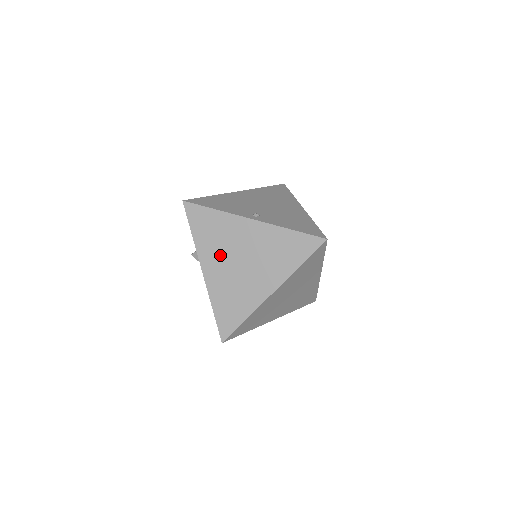
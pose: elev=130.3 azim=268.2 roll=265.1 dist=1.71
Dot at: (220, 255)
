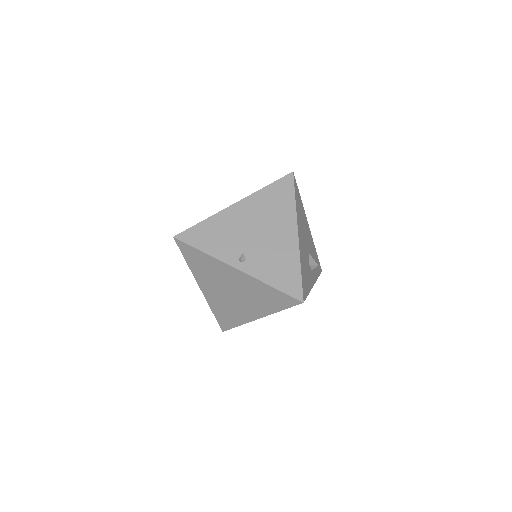
Dot at: (212, 283)
